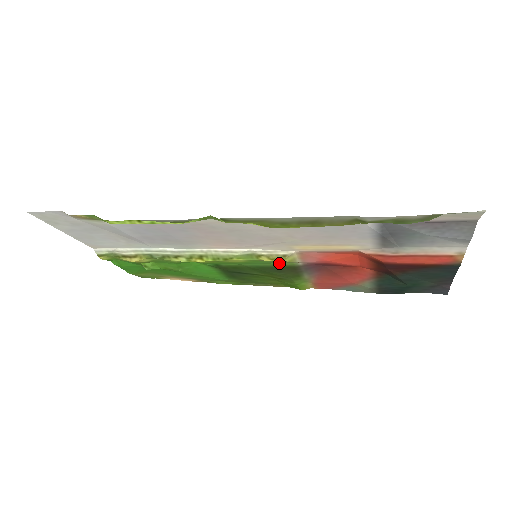
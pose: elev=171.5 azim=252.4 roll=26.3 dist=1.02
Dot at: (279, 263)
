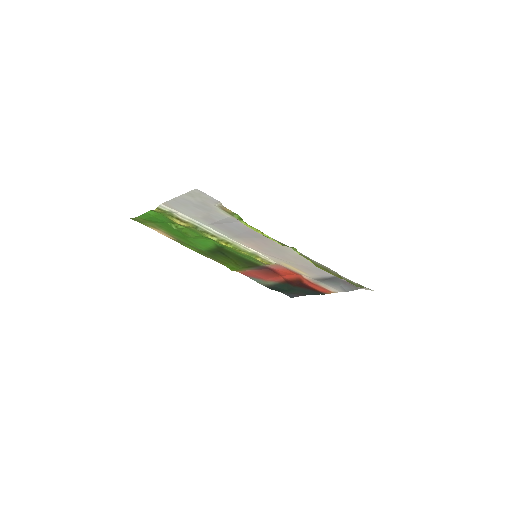
Dot at: (256, 261)
